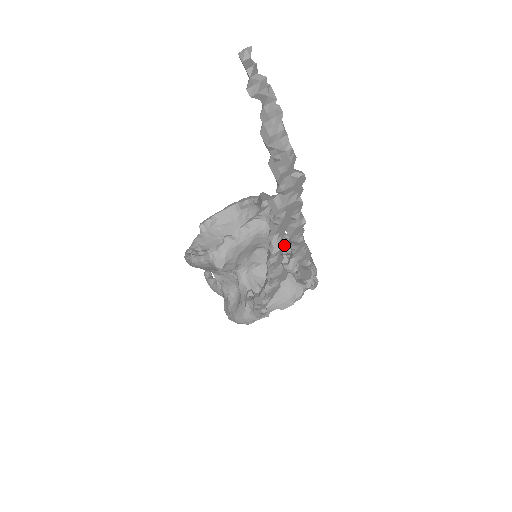
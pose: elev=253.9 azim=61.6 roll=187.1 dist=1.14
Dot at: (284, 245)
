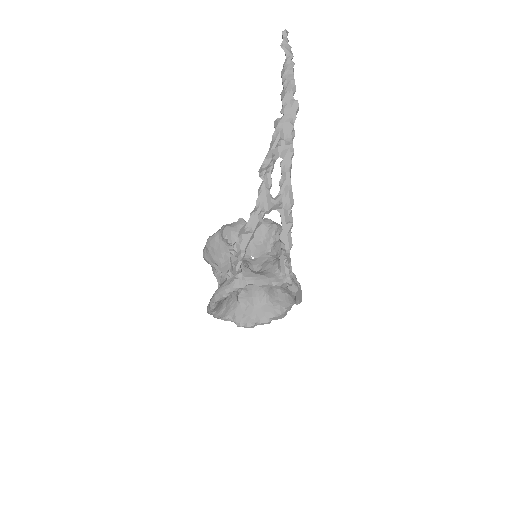
Dot at: occluded
